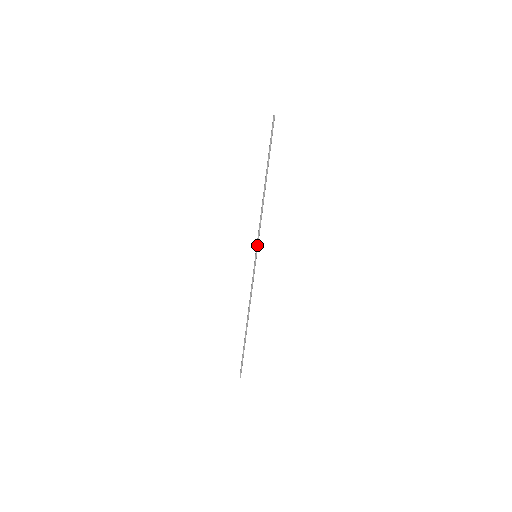
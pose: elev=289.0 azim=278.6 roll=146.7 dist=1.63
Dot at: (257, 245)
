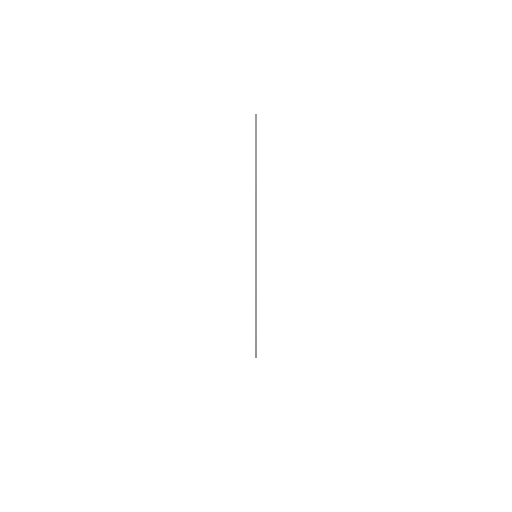
Dot at: (255, 246)
